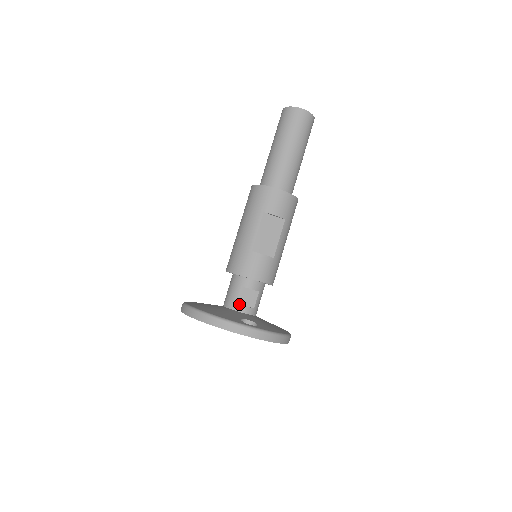
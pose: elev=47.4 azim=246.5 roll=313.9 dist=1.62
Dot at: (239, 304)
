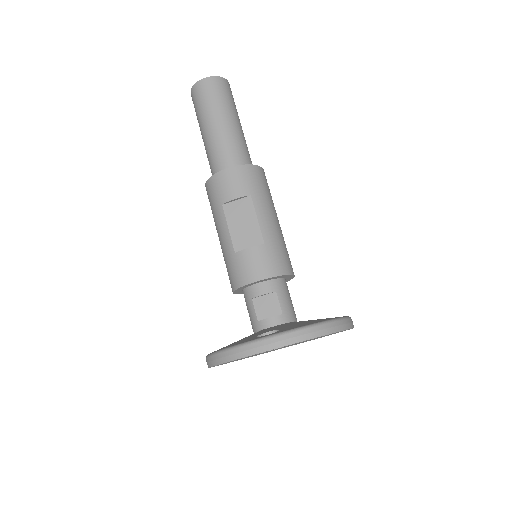
Dot at: (261, 320)
